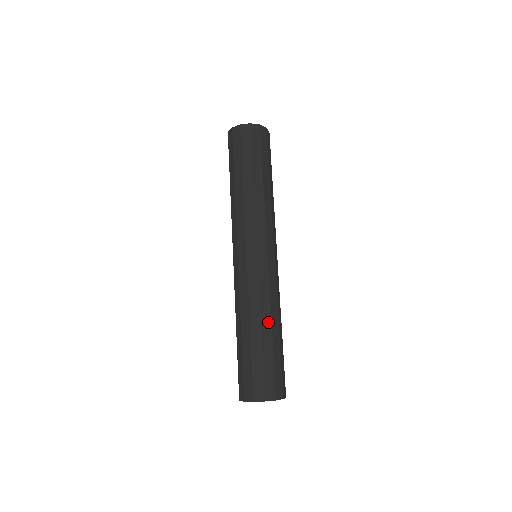
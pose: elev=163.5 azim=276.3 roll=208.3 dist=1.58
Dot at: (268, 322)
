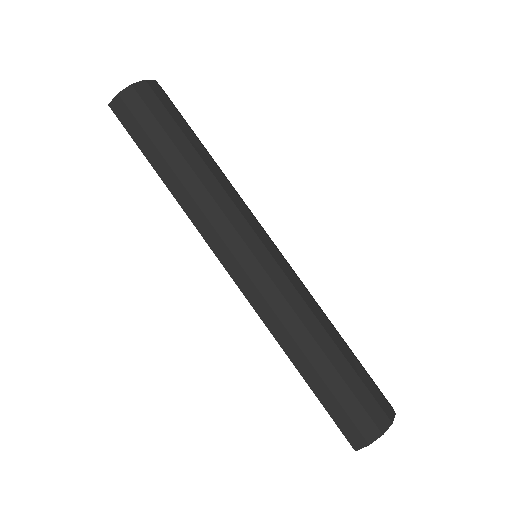
Dot at: (330, 327)
